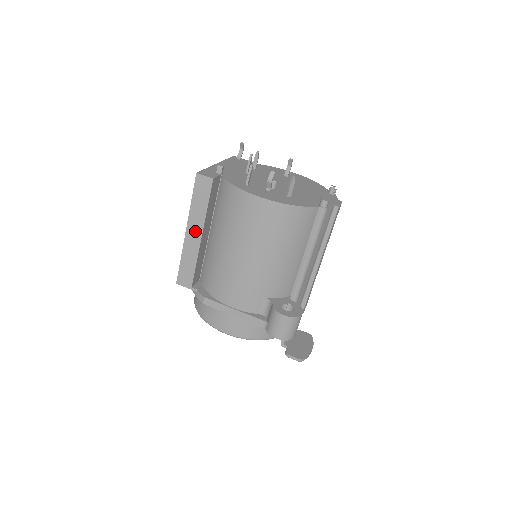
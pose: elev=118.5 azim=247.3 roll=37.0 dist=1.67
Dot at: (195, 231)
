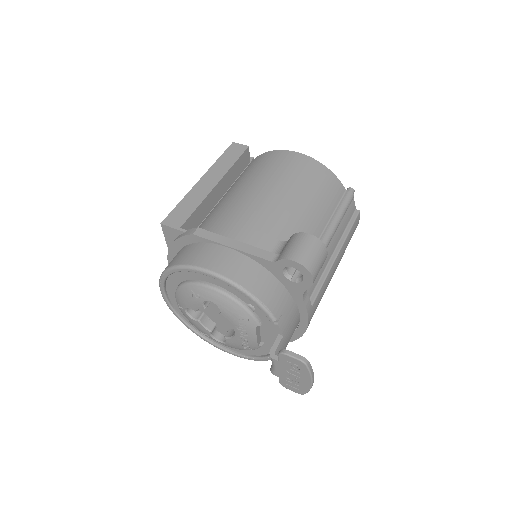
Dot at: (212, 179)
